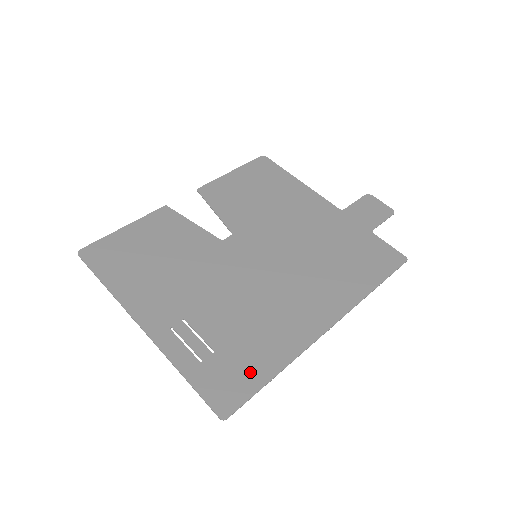
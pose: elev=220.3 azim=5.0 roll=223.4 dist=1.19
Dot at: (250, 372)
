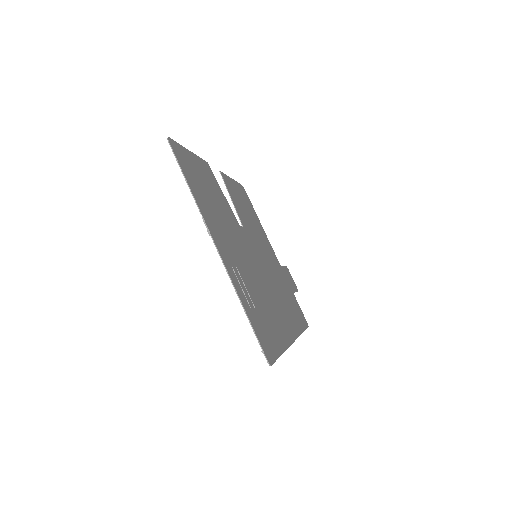
Dot at: (273, 340)
